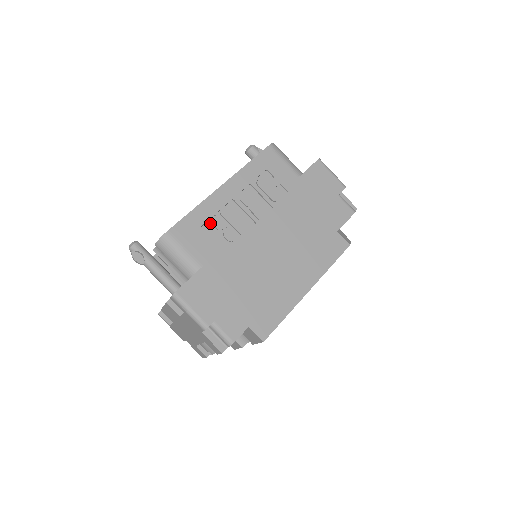
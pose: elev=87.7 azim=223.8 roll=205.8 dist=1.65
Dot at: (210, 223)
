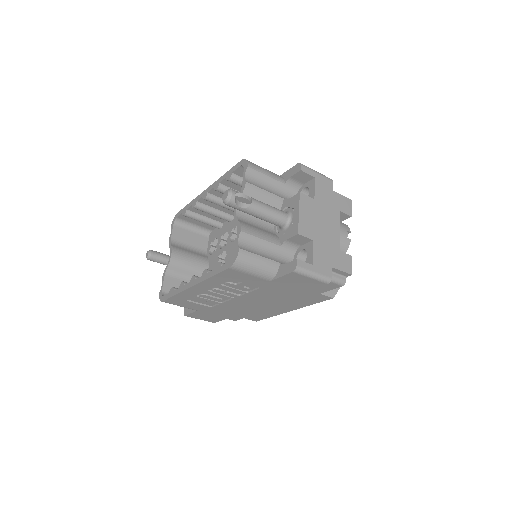
Dot at: (193, 298)
